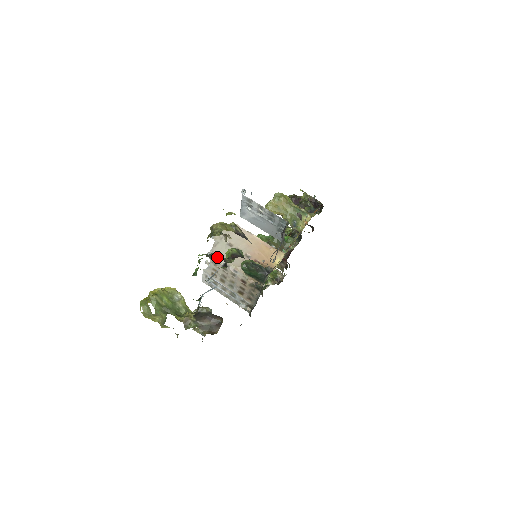
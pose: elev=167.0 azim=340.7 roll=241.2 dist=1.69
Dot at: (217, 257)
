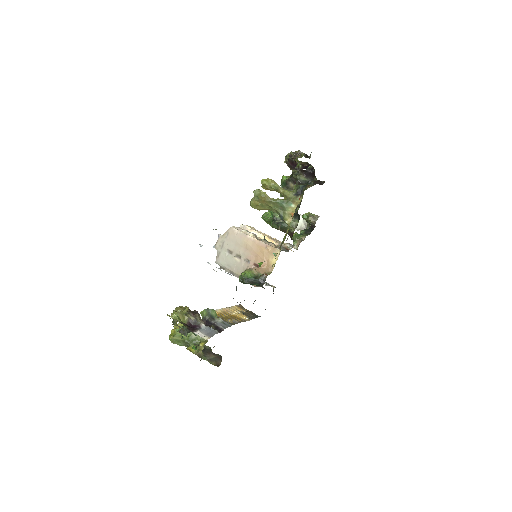
Dot at: (188, 331)
